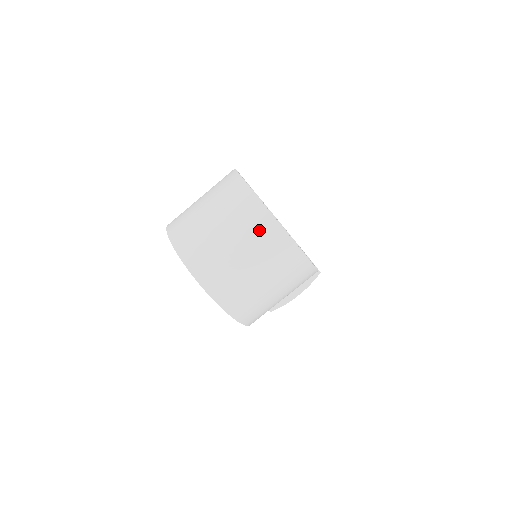
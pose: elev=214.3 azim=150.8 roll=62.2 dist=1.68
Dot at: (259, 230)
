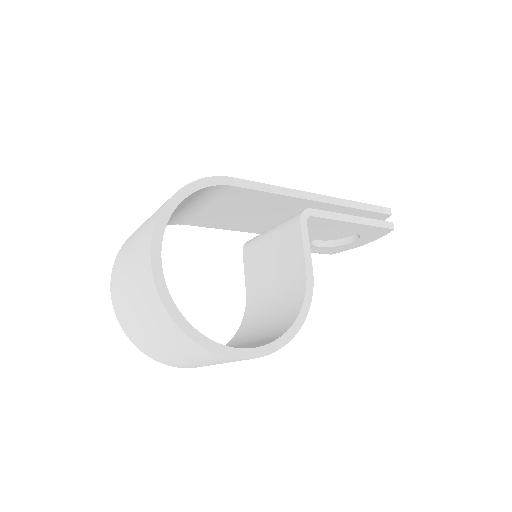
Dot at: (169, 332)
